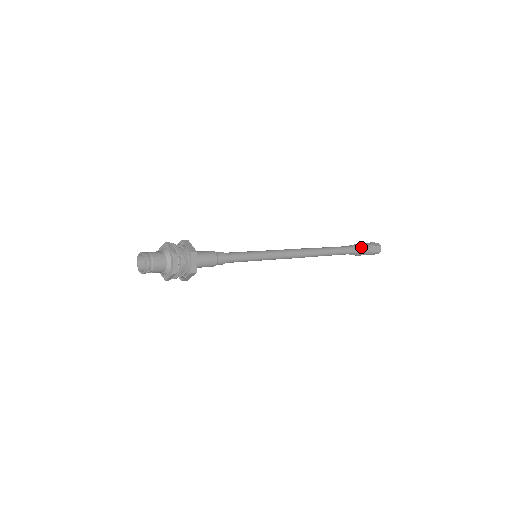
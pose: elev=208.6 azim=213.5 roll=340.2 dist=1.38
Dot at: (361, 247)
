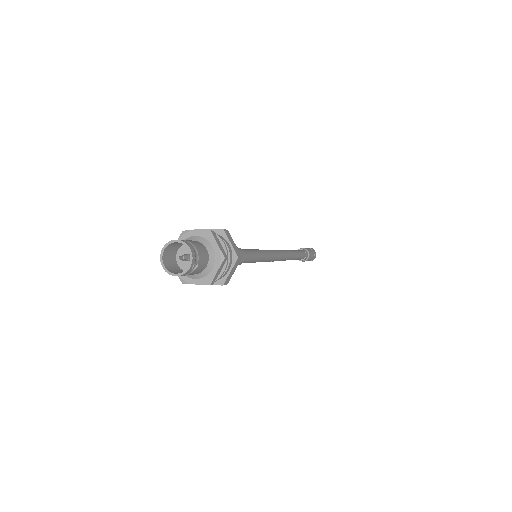
Dot at: (306, 249)
